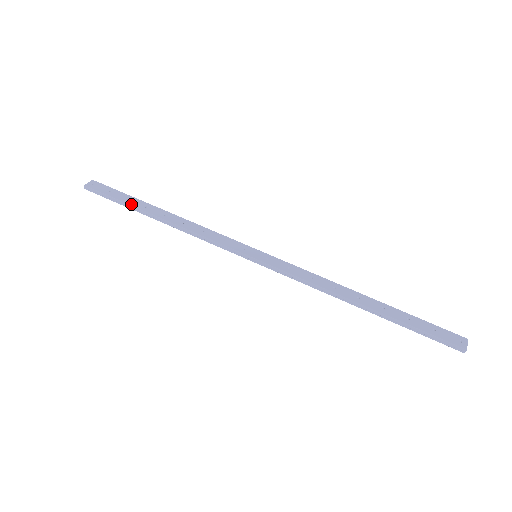
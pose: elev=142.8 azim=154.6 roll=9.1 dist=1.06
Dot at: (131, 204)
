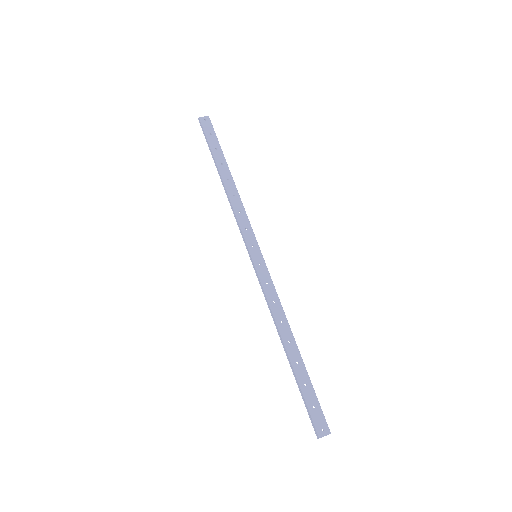
Dot at: (214, 154)
